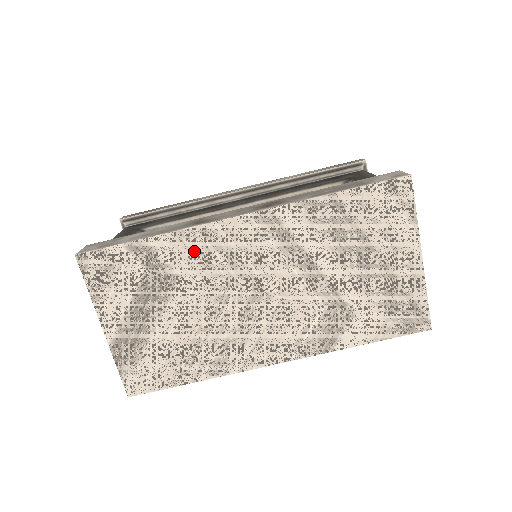
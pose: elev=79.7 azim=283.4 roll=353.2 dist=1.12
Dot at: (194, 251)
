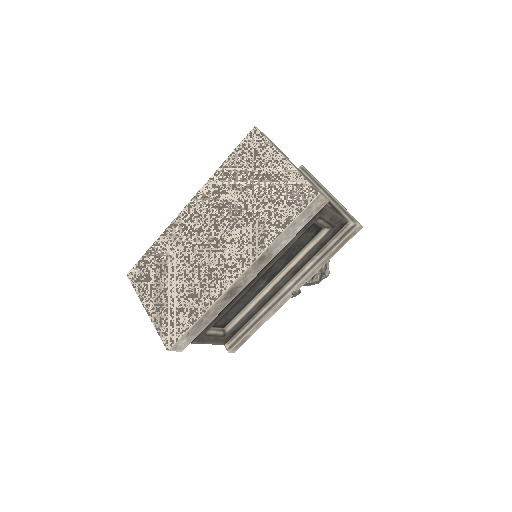
Dot at: (173, 237)
